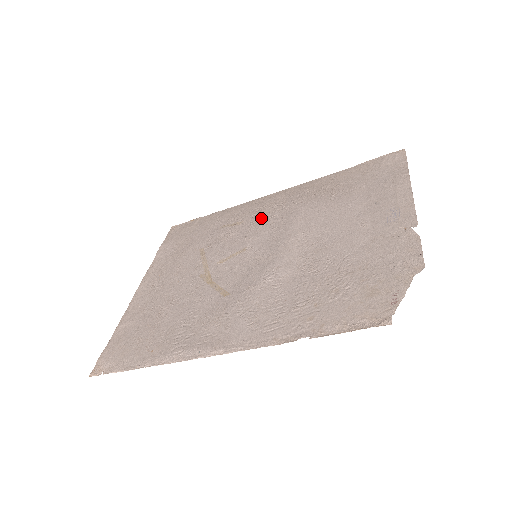
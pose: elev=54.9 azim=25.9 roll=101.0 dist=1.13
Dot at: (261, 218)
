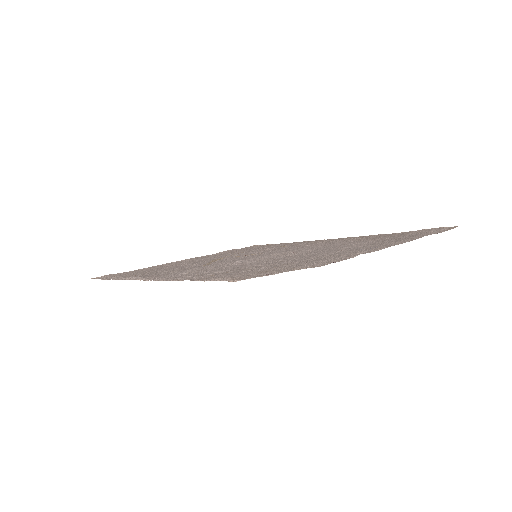
Dot at: (298, 245)
